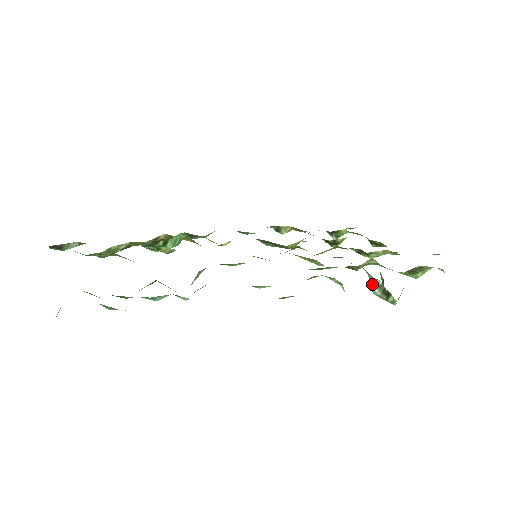
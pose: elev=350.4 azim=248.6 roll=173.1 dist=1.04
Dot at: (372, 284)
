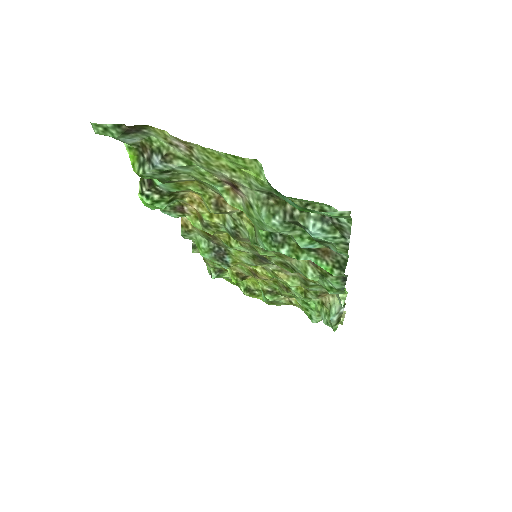
Dot at: (338, 310)
